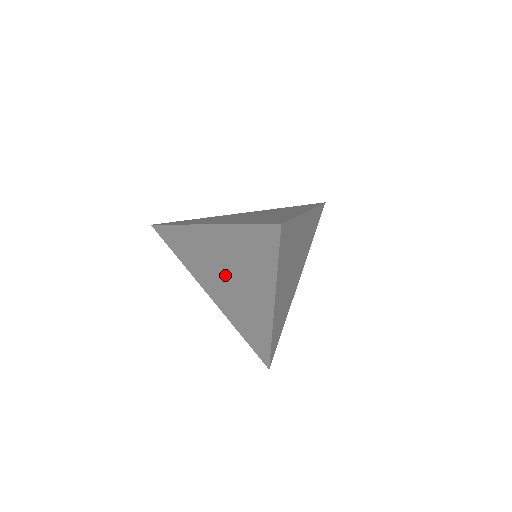
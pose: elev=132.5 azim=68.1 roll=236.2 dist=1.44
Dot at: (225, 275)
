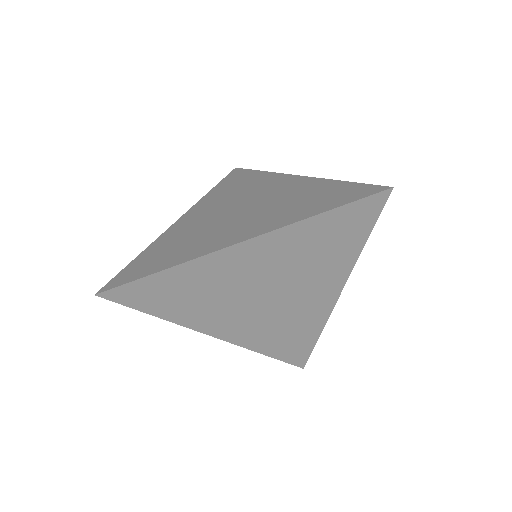
Dot at: (260, 295)
